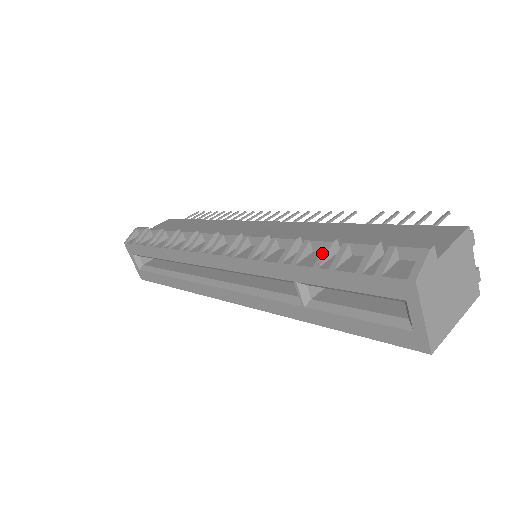
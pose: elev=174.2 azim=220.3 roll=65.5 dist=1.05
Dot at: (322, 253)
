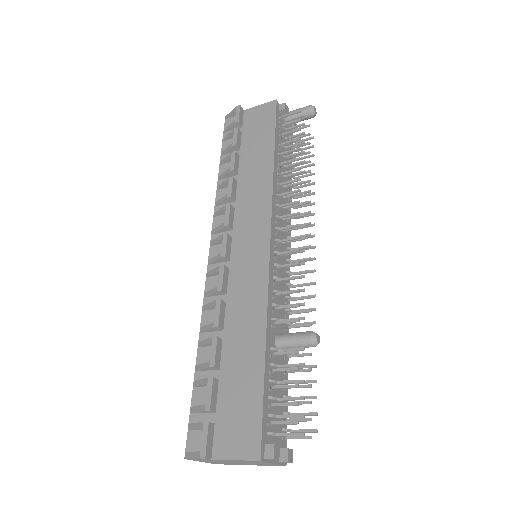
Dot at: (203, 365)
